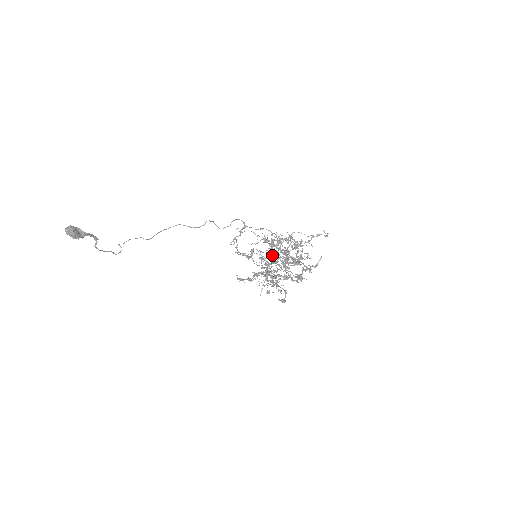
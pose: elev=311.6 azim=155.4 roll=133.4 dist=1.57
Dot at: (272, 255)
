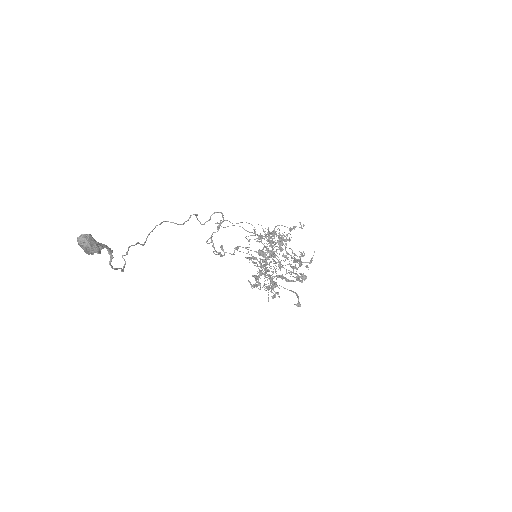
Dot at: occluded
